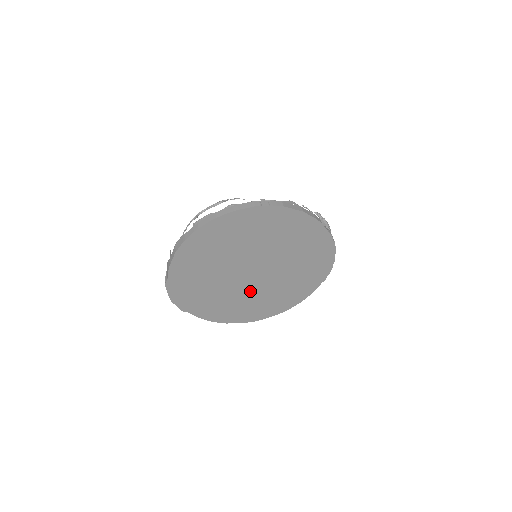
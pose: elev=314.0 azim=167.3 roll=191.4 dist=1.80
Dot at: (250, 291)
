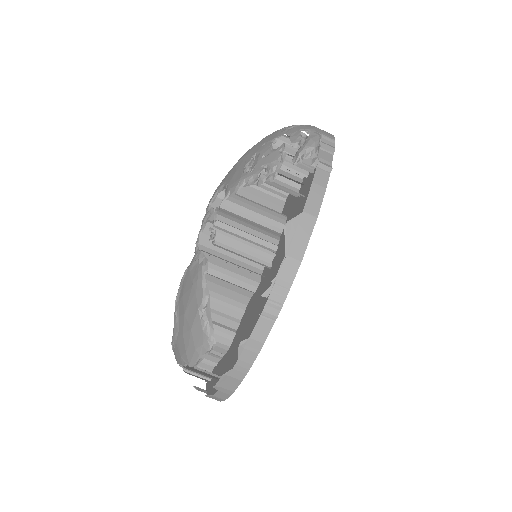
Dot at: occluded
